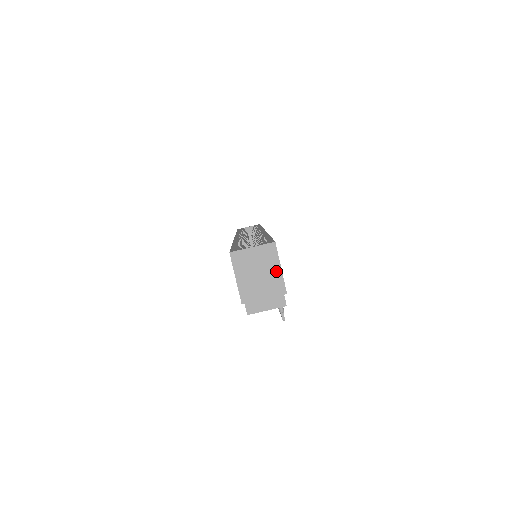
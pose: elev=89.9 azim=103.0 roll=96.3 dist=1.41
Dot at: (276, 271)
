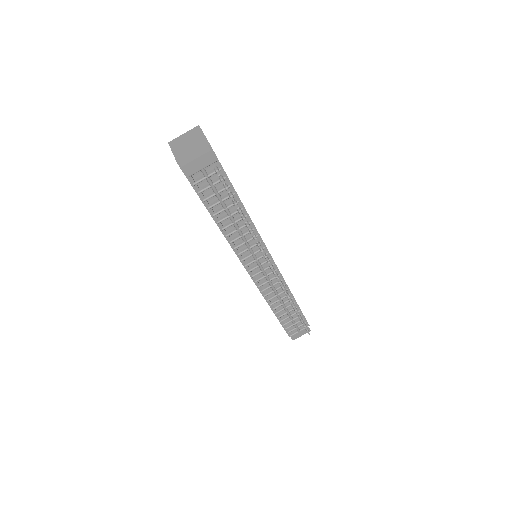
Dot at: (201, 137)
